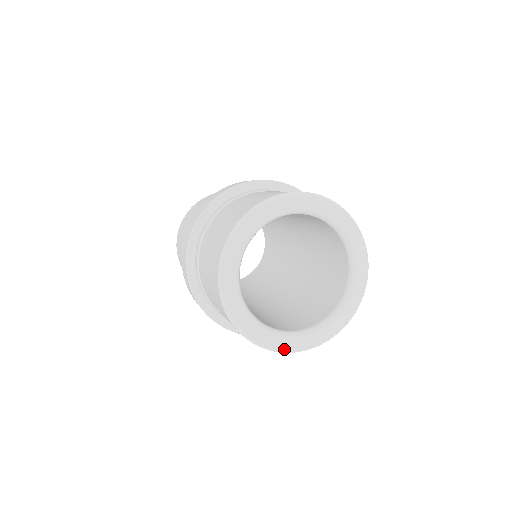
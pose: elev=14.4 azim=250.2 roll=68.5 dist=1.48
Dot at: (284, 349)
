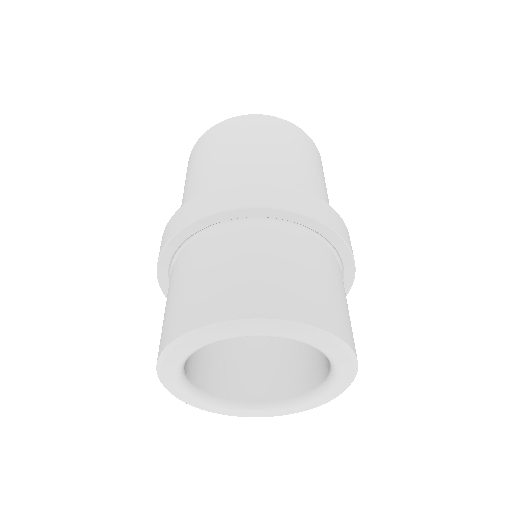
Dot at: (248, 416)
